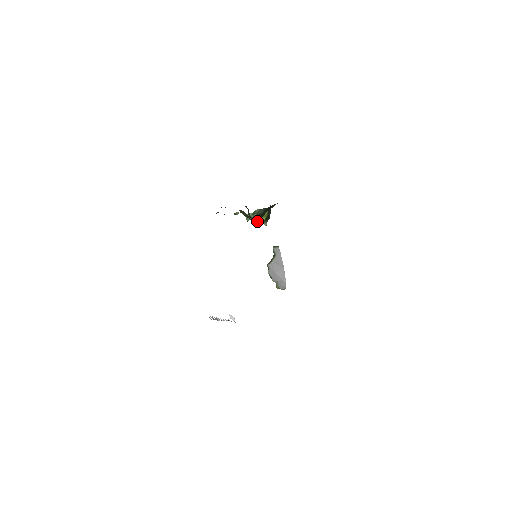
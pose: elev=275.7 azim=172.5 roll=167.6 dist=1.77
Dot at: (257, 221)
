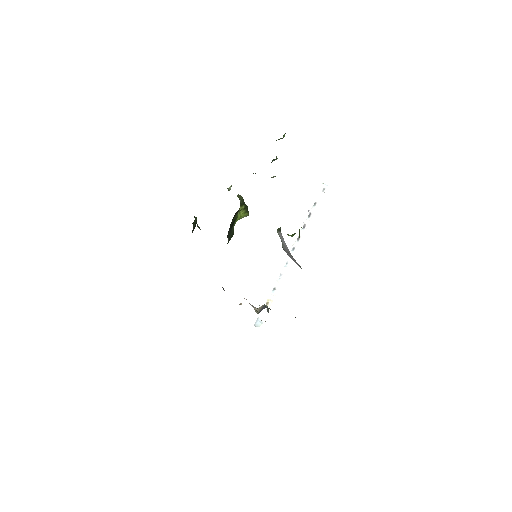
Dot at: occluded
